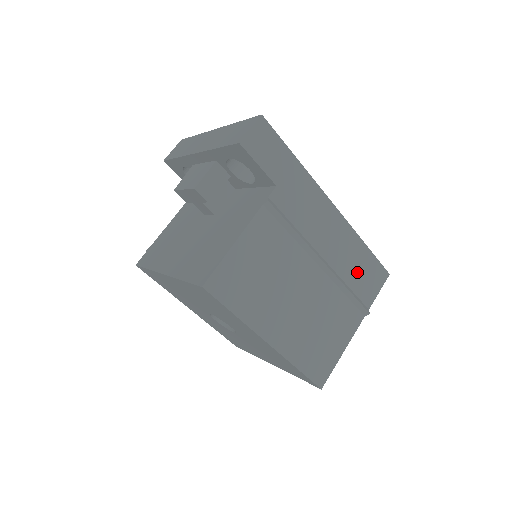
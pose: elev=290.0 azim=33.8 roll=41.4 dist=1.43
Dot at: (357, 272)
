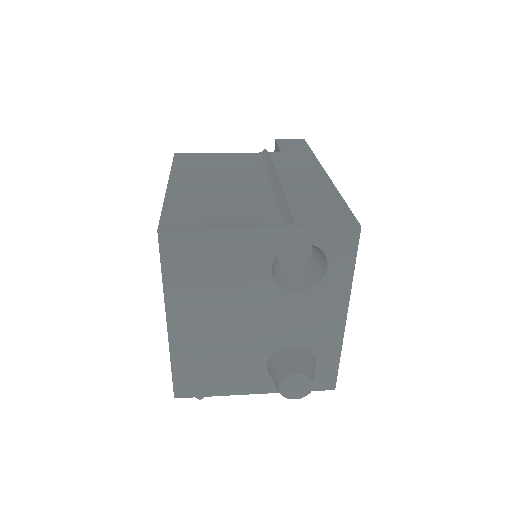
Dot at: (311, 204)
